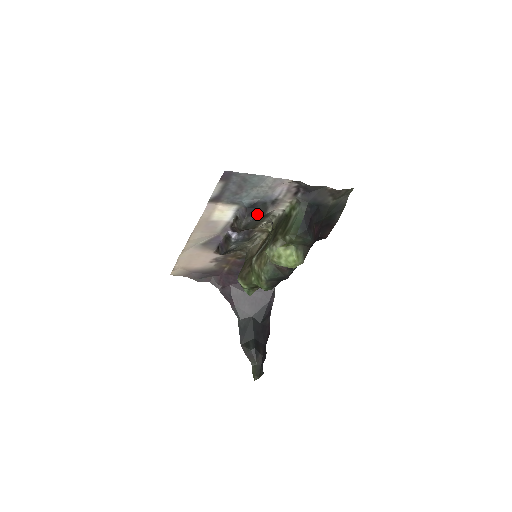
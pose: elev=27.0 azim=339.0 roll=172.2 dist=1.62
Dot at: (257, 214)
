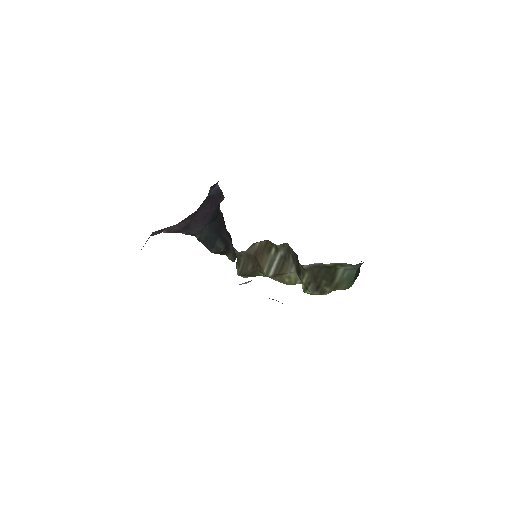
Dot at: occluded
